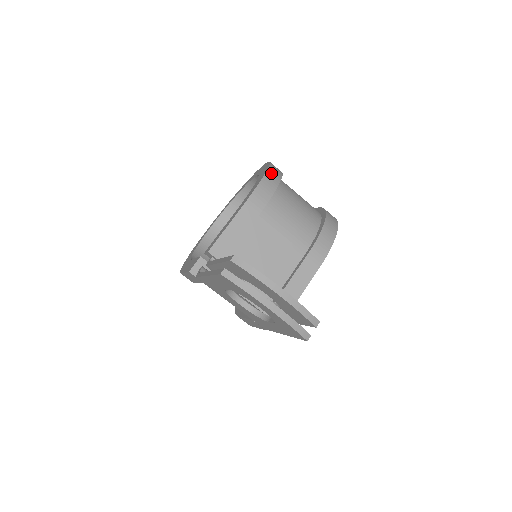
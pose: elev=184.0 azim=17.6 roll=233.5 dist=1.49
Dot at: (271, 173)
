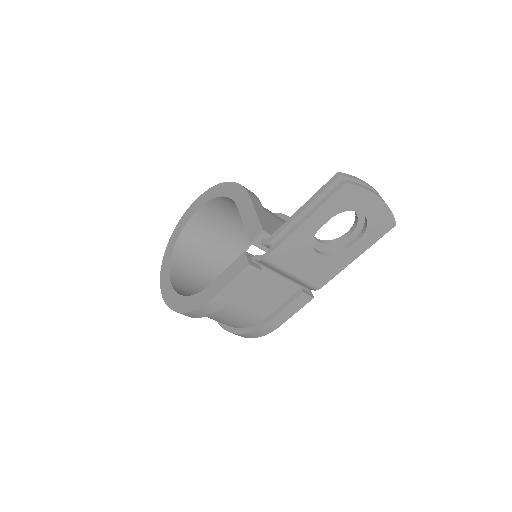
Dot at: occluded
